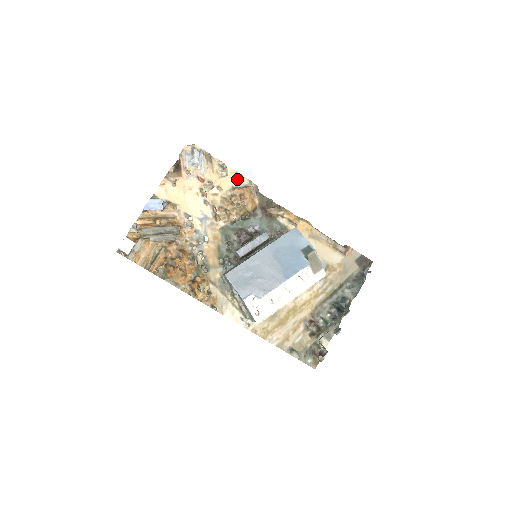
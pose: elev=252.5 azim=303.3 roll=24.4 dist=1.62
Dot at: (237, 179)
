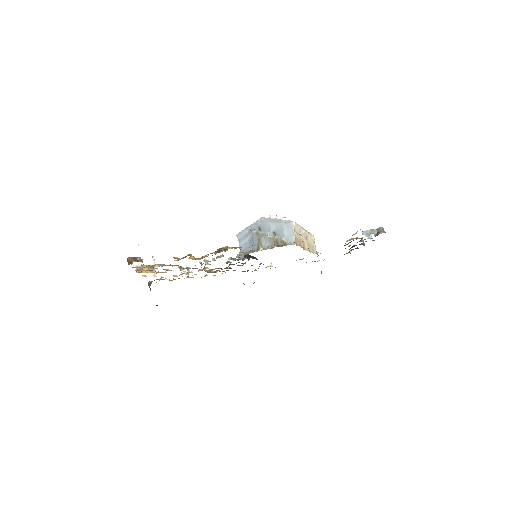
Dot at: occluded
